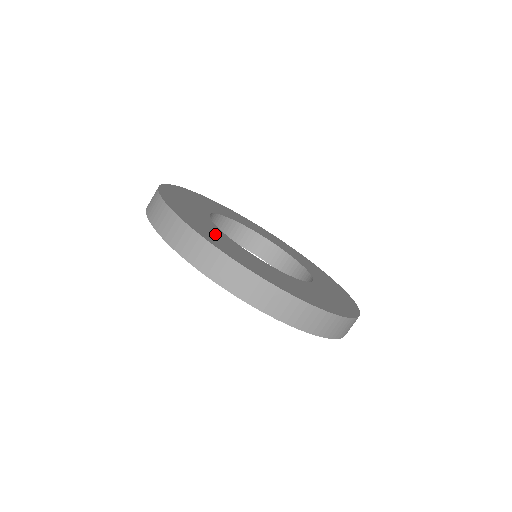
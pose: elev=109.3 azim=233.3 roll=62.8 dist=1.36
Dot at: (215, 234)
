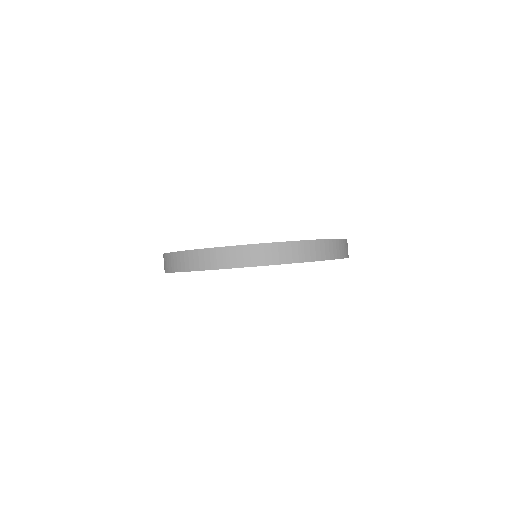
Dot at: occluded
